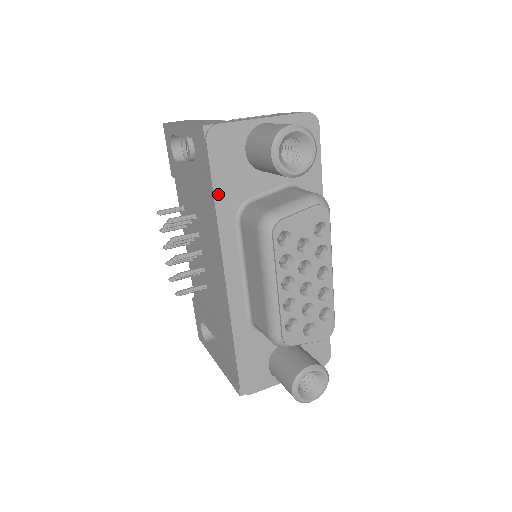
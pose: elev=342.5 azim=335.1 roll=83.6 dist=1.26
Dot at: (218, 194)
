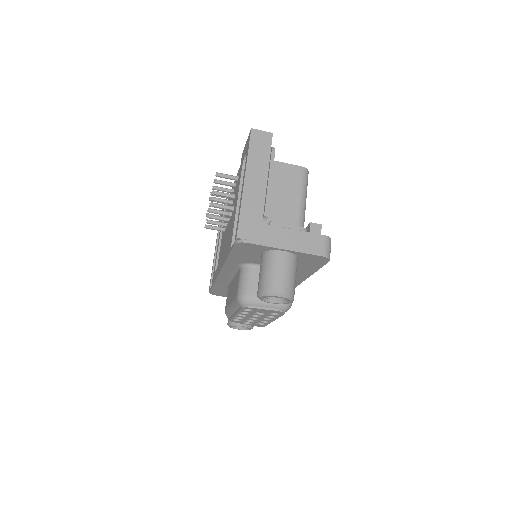
Dot at: (231, 257)
